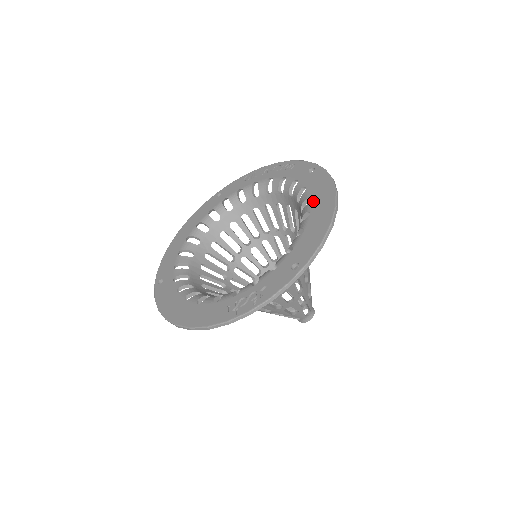
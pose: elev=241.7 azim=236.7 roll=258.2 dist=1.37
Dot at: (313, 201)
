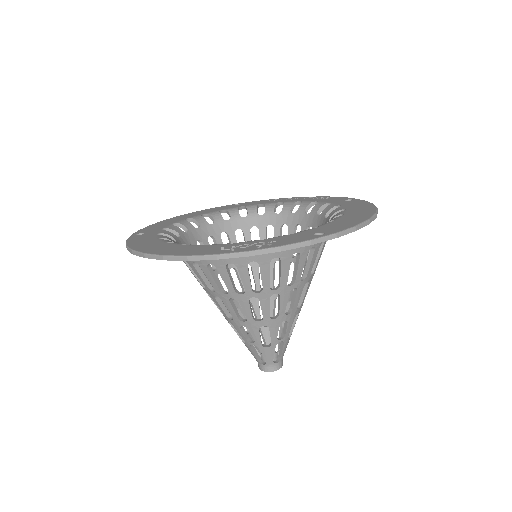
Dot at: (349, 210)
